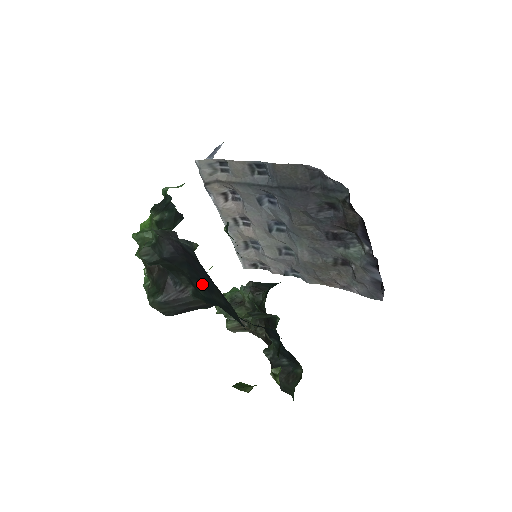
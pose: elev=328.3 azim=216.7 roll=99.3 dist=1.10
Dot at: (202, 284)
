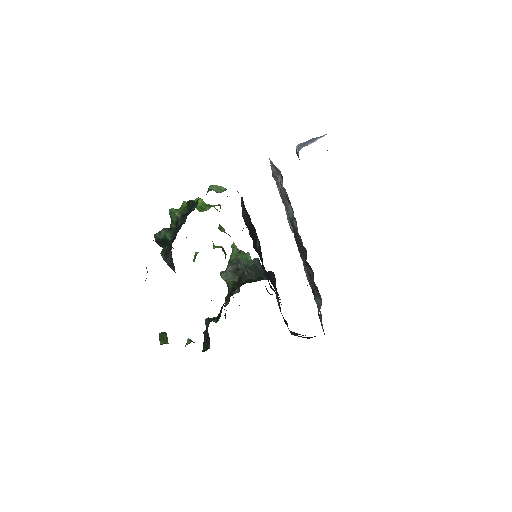
Dot at: occluded
